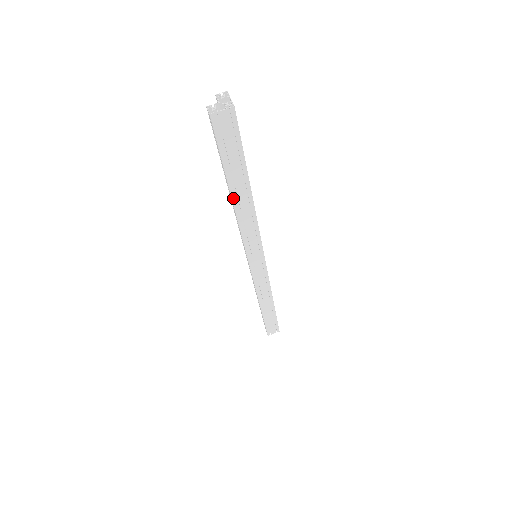
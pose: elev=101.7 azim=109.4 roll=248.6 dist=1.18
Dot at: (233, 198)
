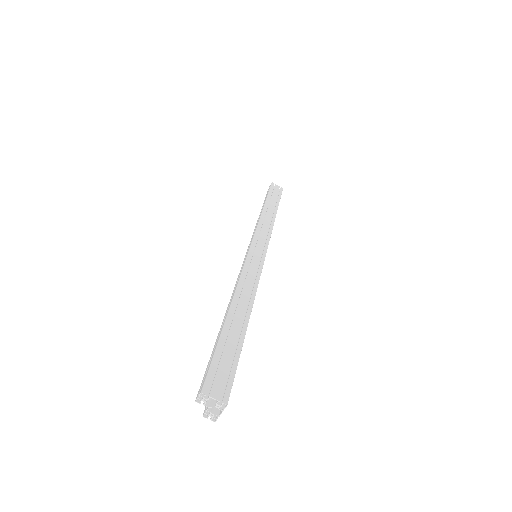
Dot at: occluded
